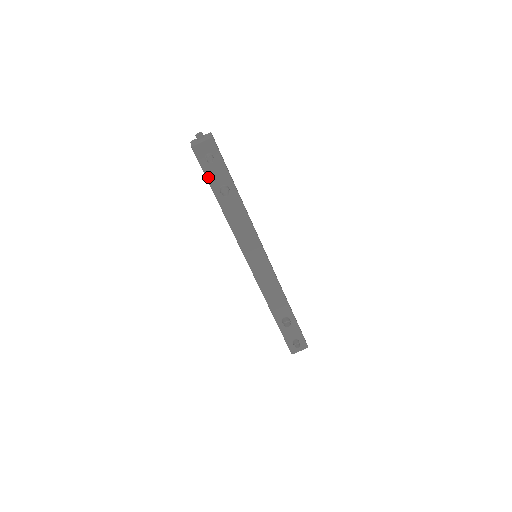
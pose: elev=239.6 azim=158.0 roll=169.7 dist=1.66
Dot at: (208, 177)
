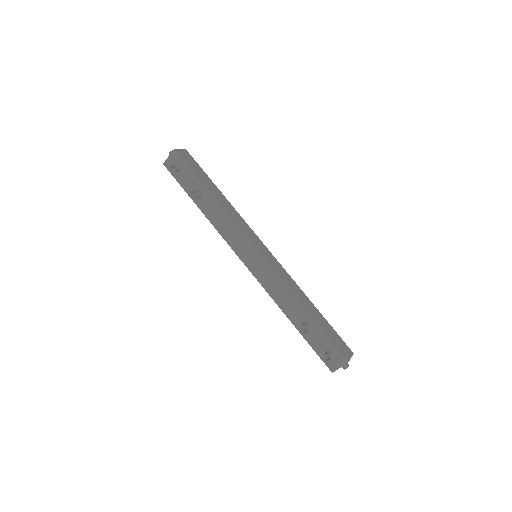
Dot at: (182, 186)
